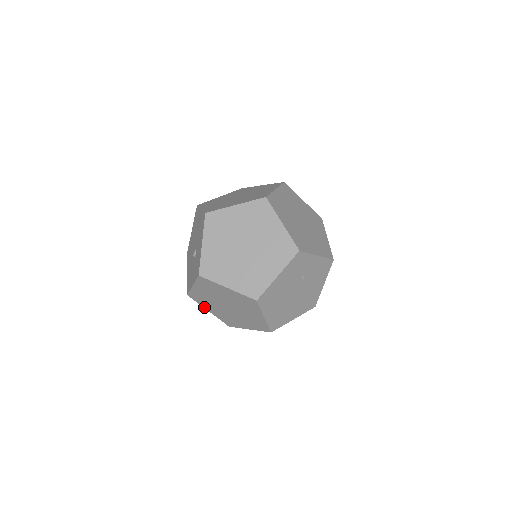
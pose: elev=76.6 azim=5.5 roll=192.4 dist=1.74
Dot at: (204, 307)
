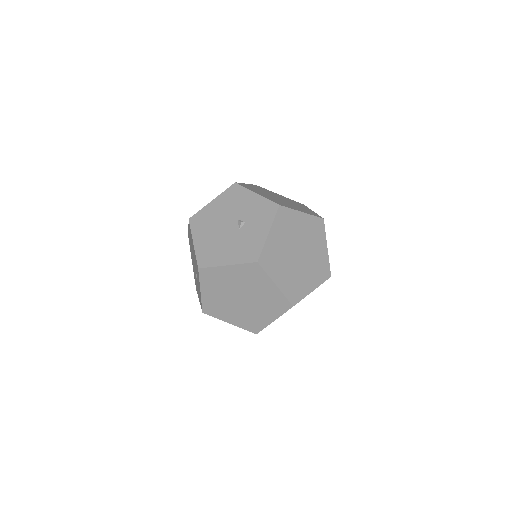
Dot at: (272, 278)
